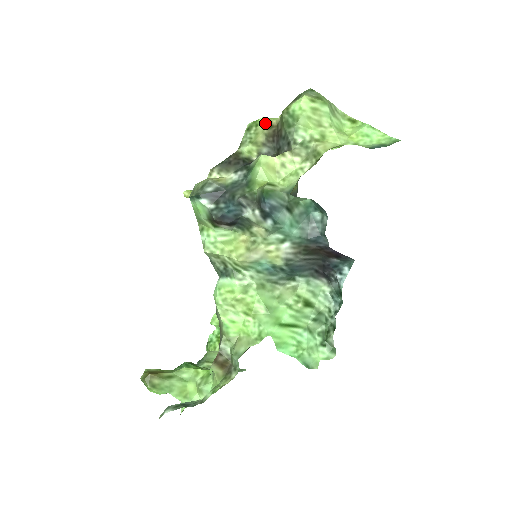
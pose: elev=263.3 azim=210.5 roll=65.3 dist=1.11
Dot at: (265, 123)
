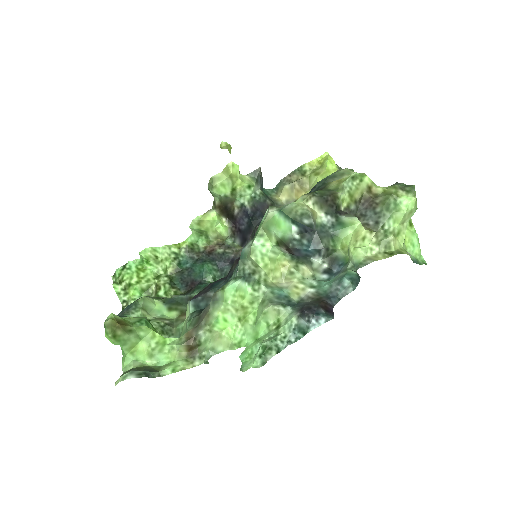
Dot at: (368, 184)
